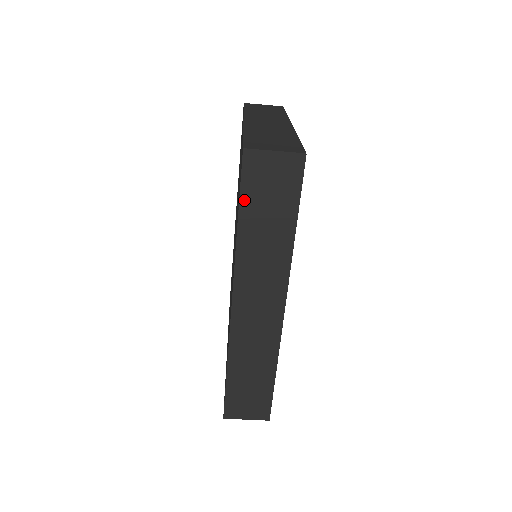
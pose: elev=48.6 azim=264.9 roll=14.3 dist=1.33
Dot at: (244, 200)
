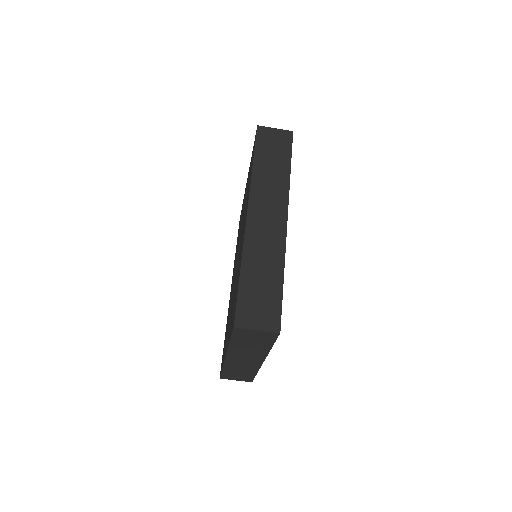
Dot at: (258, 149)
